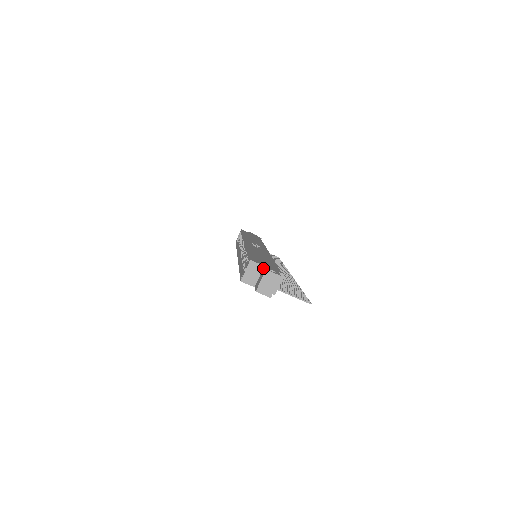
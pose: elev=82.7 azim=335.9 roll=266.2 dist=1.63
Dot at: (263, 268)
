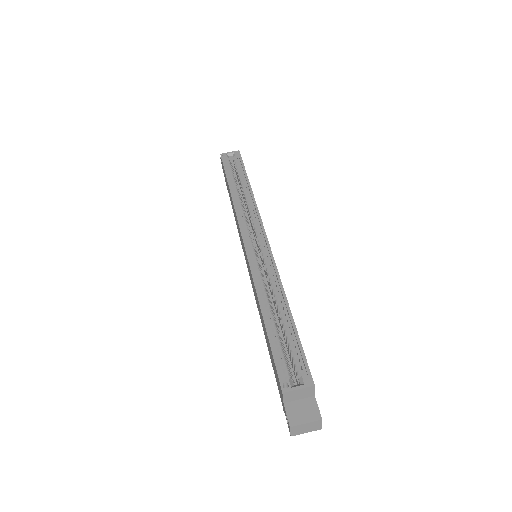
Dot at: (313, 399)
